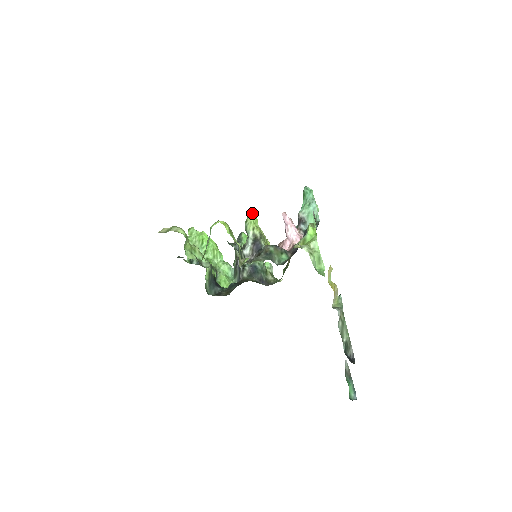
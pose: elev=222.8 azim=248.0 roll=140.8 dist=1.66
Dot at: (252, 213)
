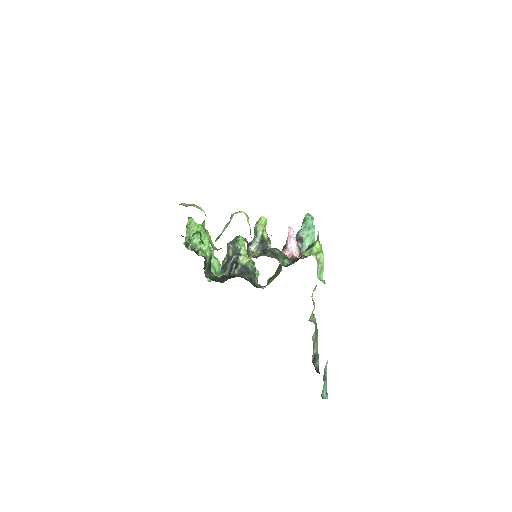
Dot at: (264, 218)
